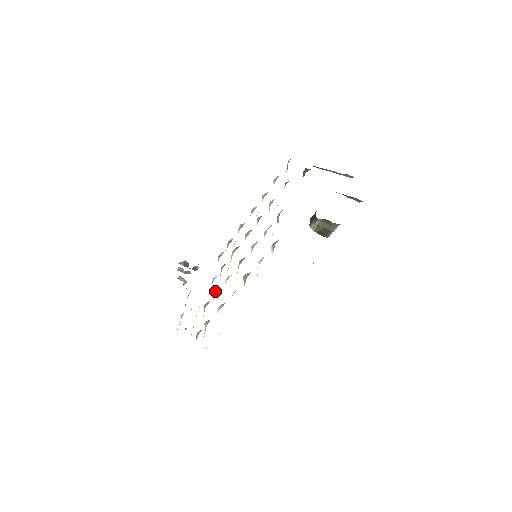
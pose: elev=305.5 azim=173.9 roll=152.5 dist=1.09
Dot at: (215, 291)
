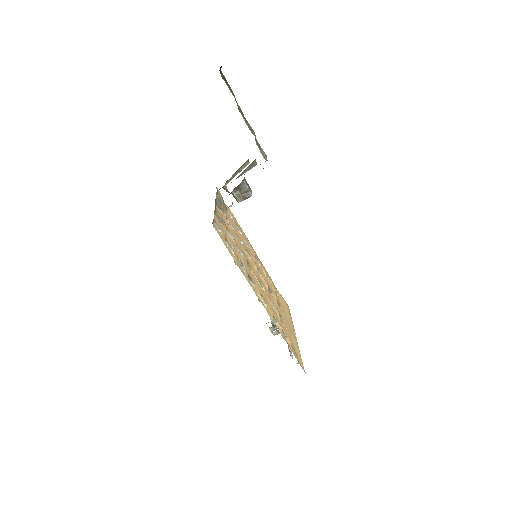
Dot at: occluded
